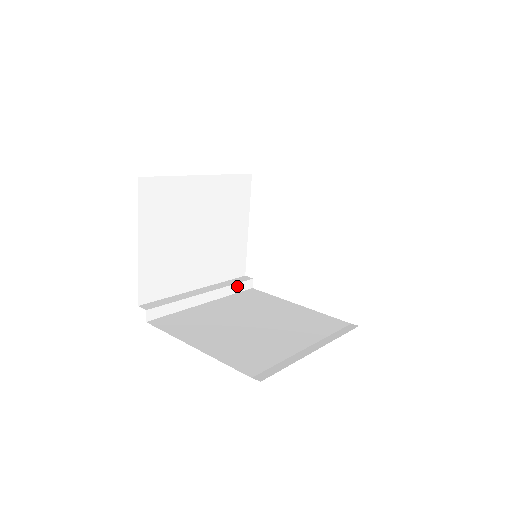
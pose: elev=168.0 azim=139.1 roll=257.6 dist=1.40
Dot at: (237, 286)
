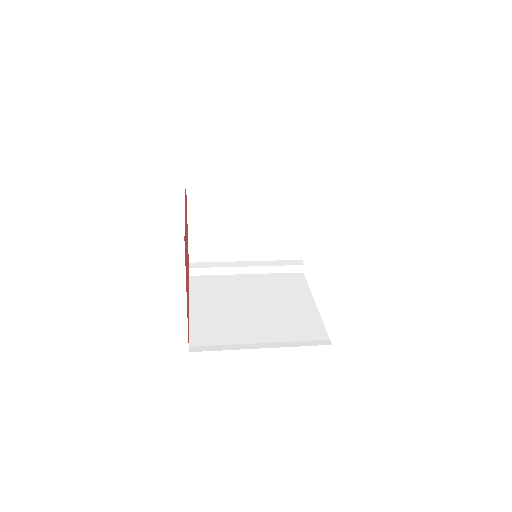
Dot at: (284, 268)
